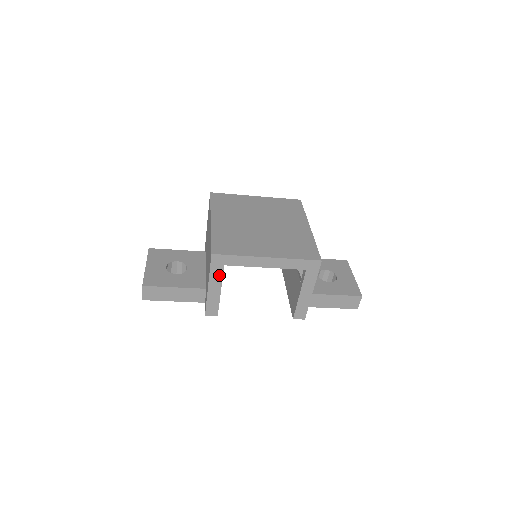
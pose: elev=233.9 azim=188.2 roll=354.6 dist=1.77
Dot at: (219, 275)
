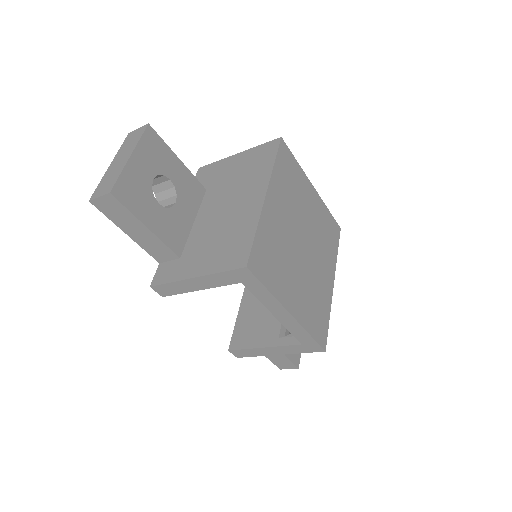
Dot at: (222, 282)
